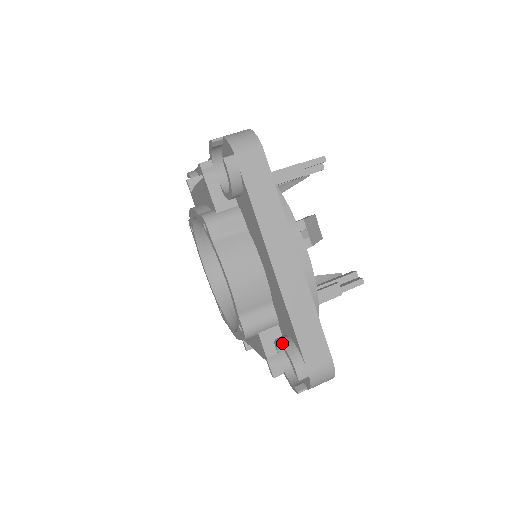
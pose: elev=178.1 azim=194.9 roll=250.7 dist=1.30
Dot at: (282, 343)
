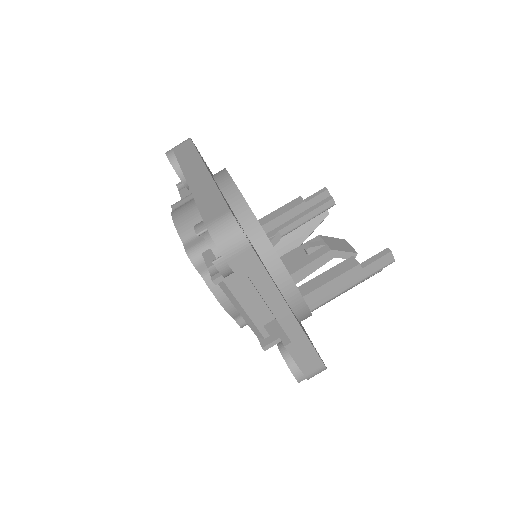
Dot at: occluded
